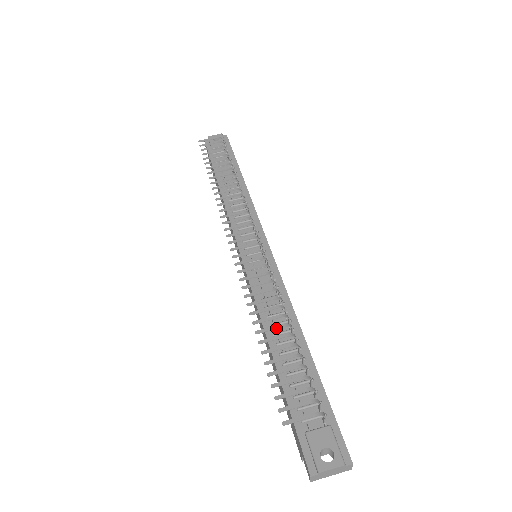
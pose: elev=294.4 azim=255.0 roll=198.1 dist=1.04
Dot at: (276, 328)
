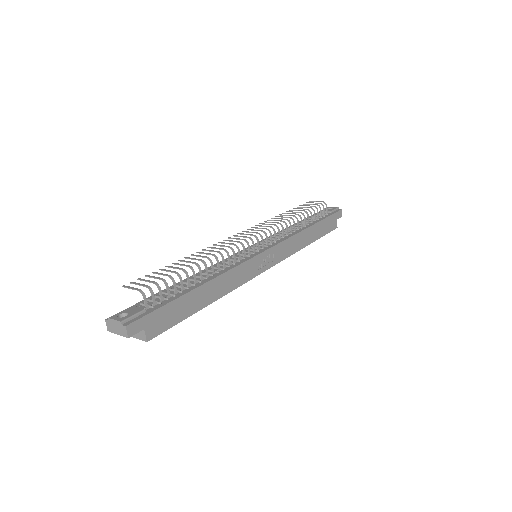
Dot at: (189, 262)
